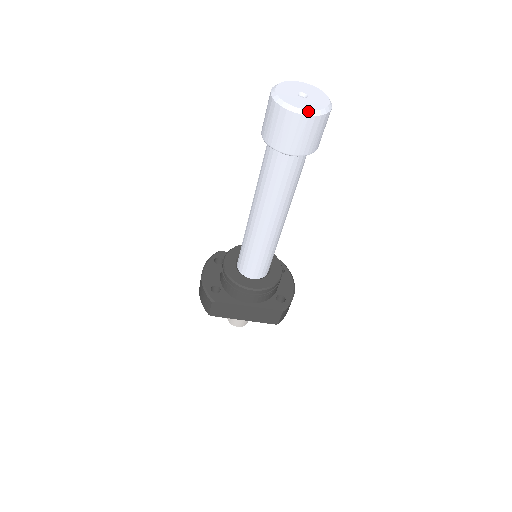
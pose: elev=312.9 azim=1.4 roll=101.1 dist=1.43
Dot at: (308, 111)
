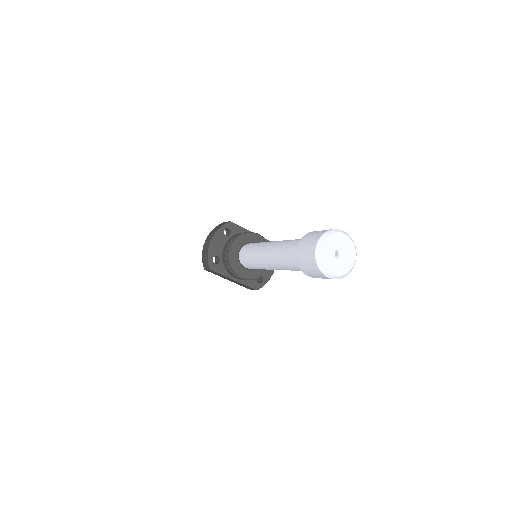
Dot at: (333, 276)
